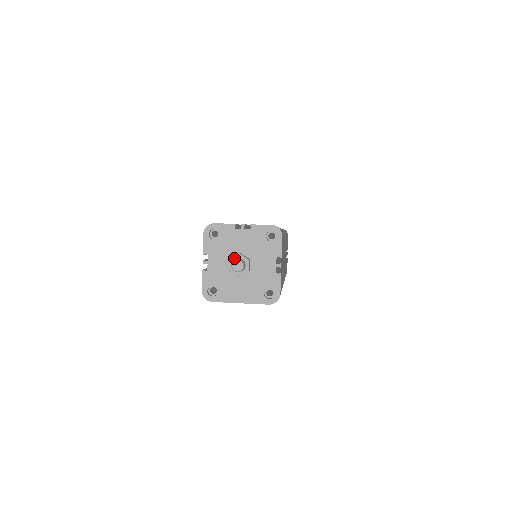
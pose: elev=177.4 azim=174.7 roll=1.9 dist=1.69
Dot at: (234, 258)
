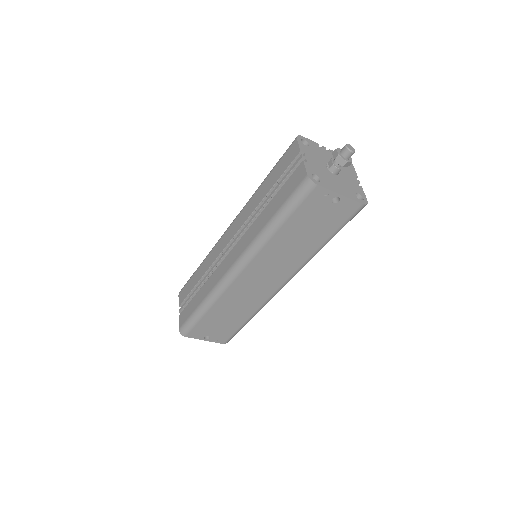
Dot at: (339, 149)
